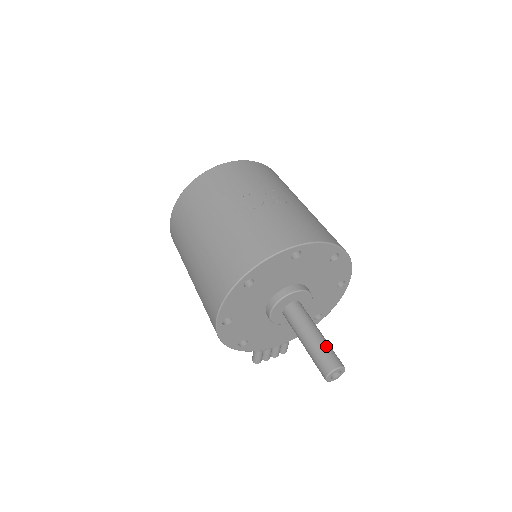
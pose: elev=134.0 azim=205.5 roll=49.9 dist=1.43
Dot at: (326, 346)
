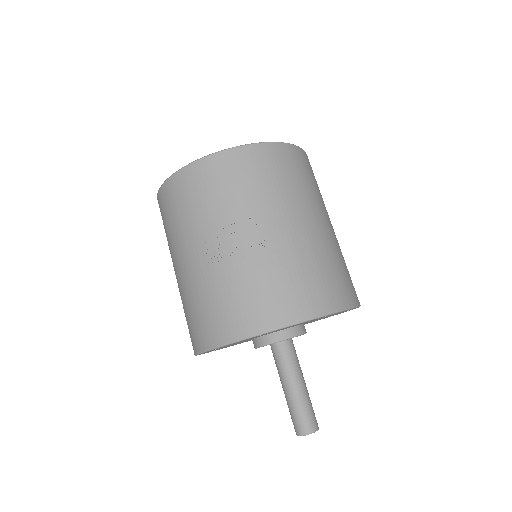
Dot at: (301, 406)
